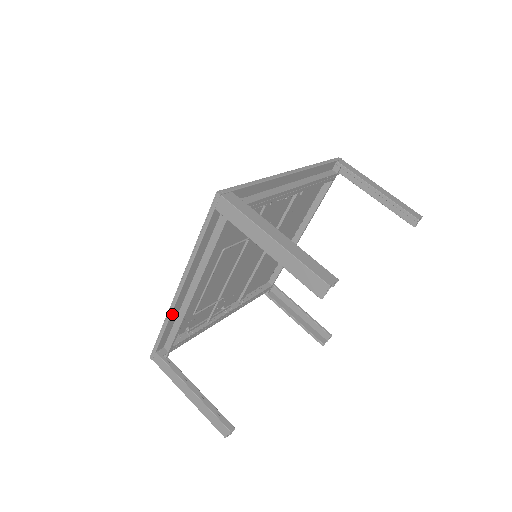
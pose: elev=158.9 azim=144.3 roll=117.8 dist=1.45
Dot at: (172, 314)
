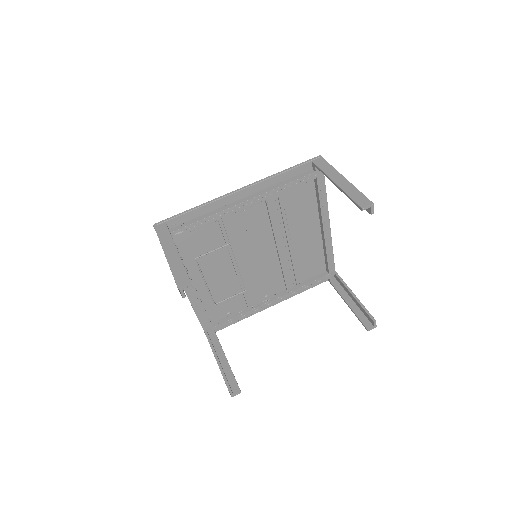
Dot at: (193, 304)
